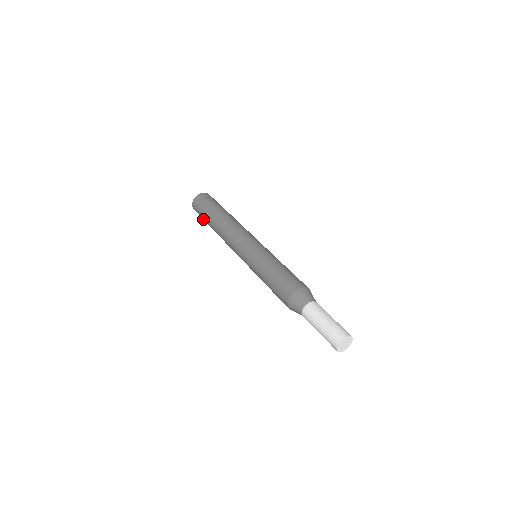
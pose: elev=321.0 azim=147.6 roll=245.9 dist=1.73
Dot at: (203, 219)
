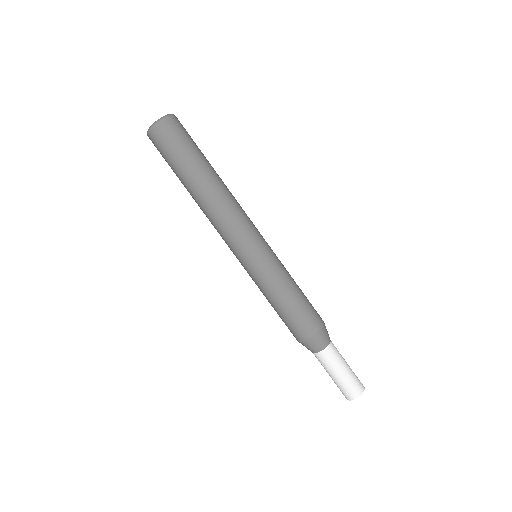
Dot at: (168, 164)
